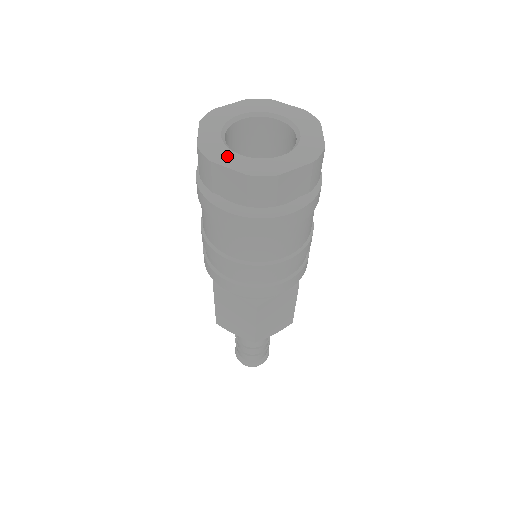
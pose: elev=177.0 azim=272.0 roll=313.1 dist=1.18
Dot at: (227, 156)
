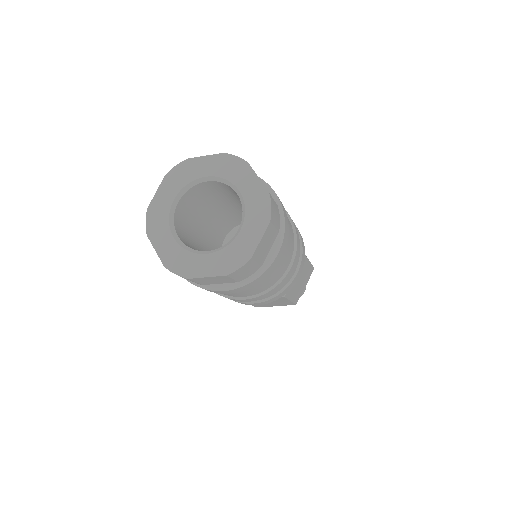
Dot at: (162, 234)
